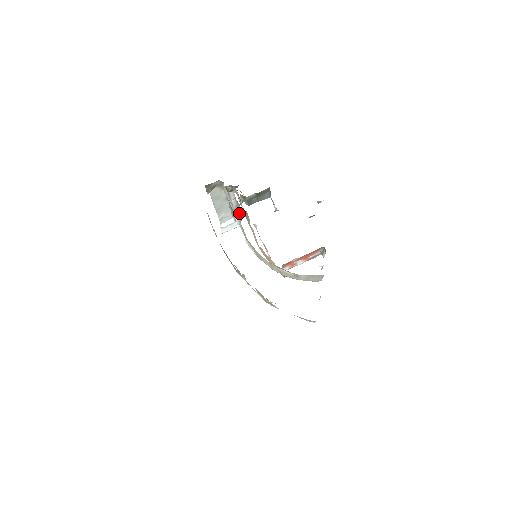
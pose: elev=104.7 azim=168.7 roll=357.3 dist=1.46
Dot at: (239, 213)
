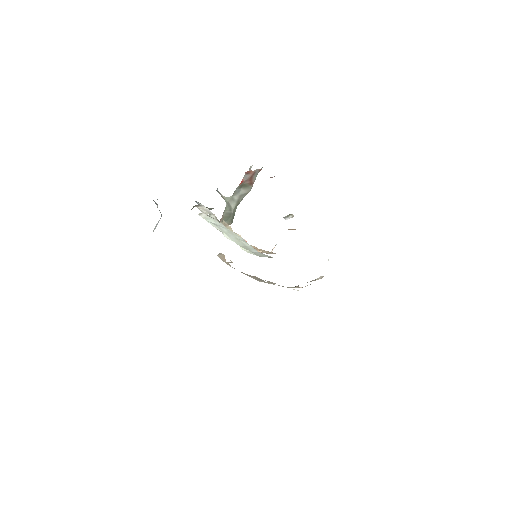
Dot at: occluded
